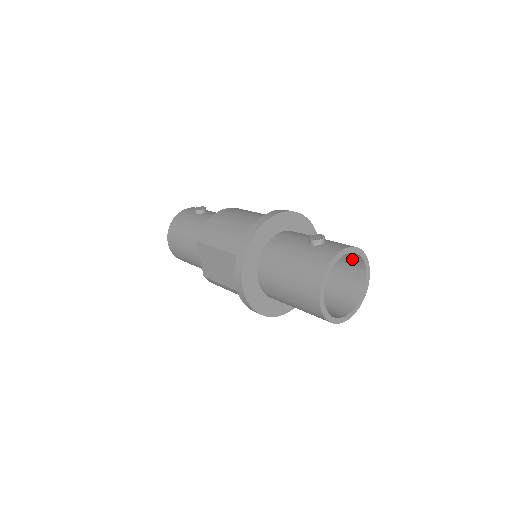
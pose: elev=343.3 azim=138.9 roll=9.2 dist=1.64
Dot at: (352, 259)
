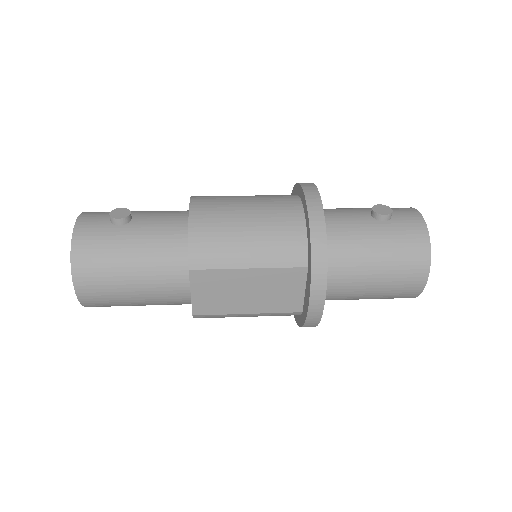
Dot at: occluded
